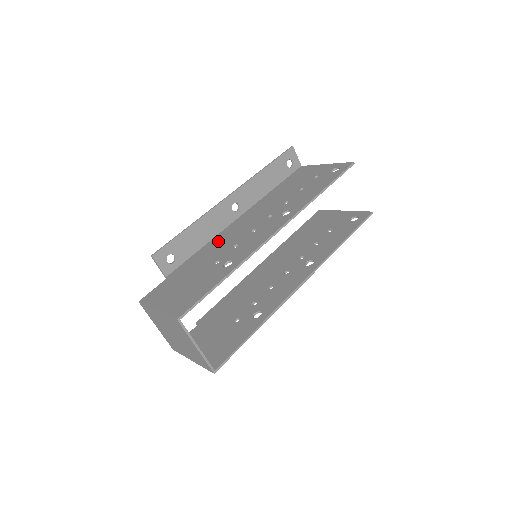
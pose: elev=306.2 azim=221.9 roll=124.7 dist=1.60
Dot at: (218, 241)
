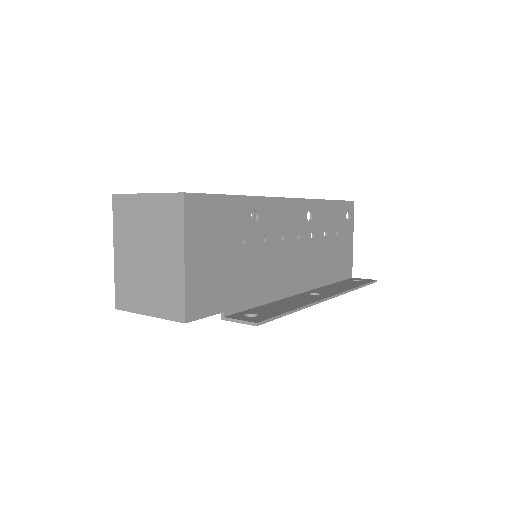
Dot at: occluded
